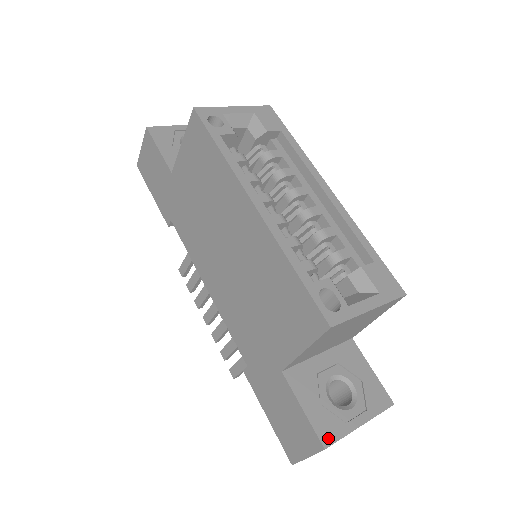
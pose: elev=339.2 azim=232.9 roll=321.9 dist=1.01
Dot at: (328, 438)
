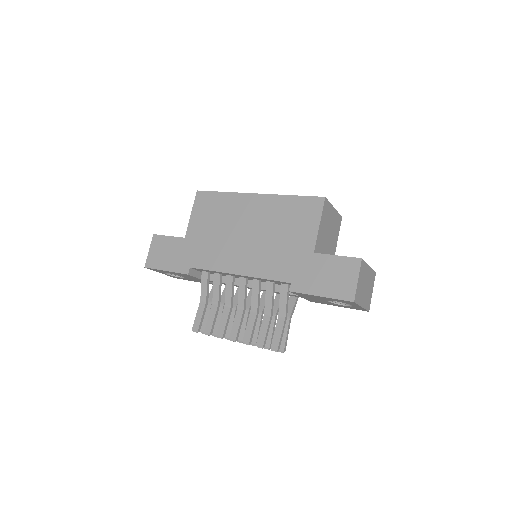
Dot at: (359, 259)
